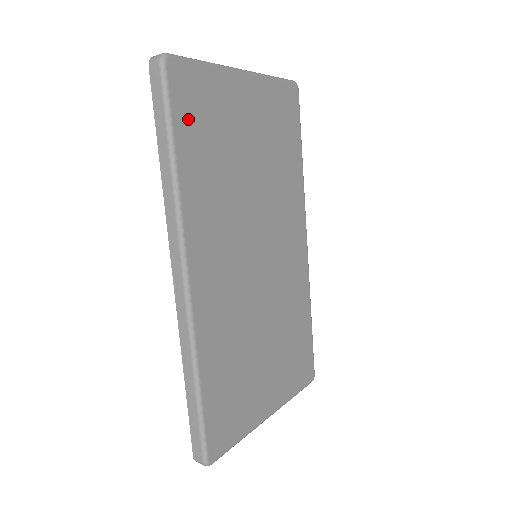
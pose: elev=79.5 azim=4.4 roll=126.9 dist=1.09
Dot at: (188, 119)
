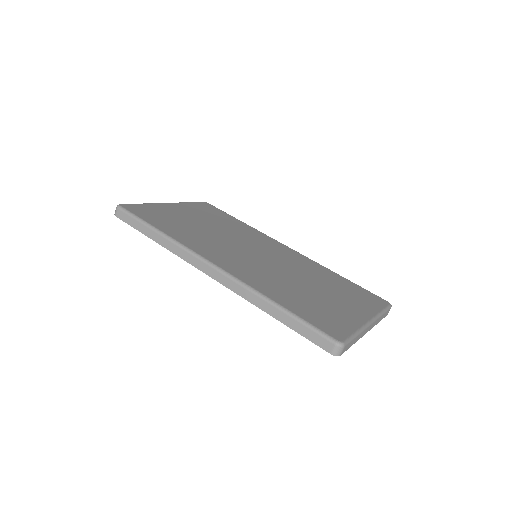
Dot at: (151, 218)
